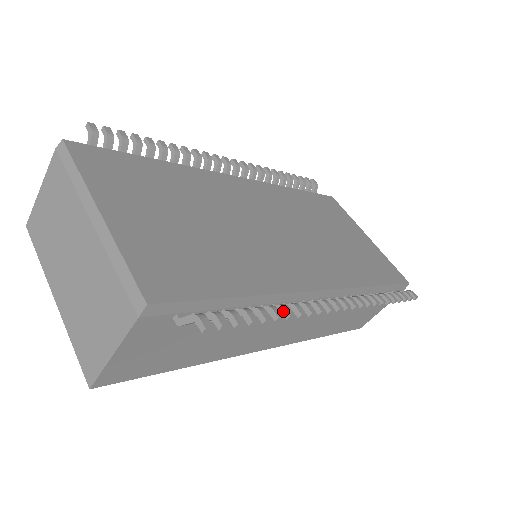
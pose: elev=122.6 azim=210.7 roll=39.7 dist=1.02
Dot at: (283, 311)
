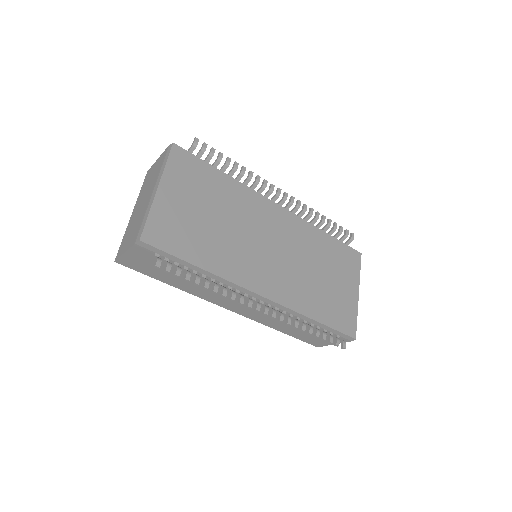
Dot at: (213, 287)
